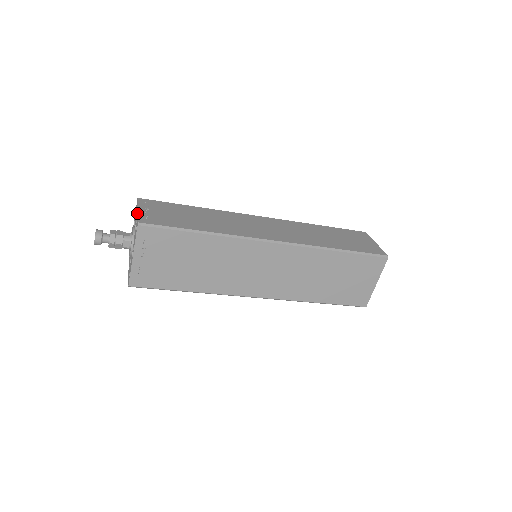
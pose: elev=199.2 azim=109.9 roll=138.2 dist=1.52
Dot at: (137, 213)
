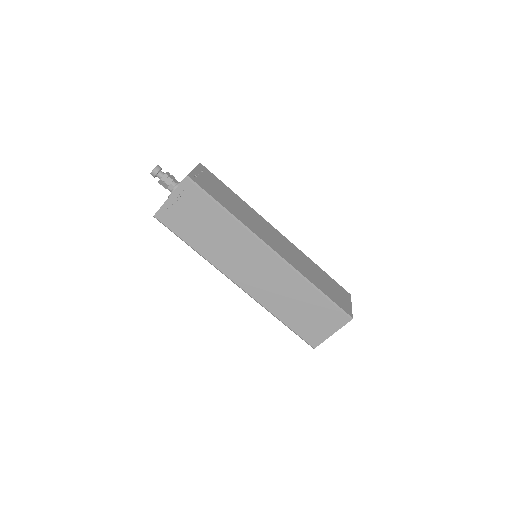
Dot at: (192, 170)
